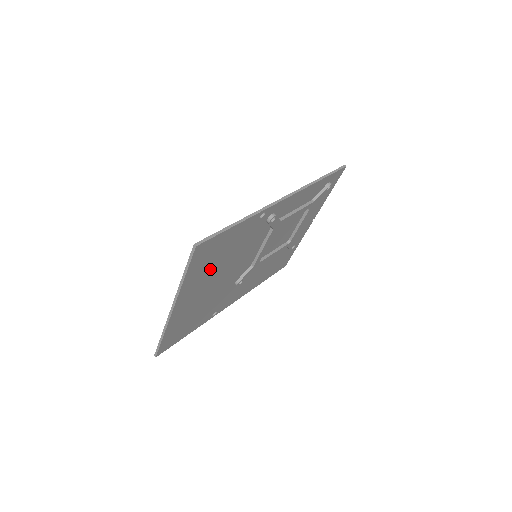
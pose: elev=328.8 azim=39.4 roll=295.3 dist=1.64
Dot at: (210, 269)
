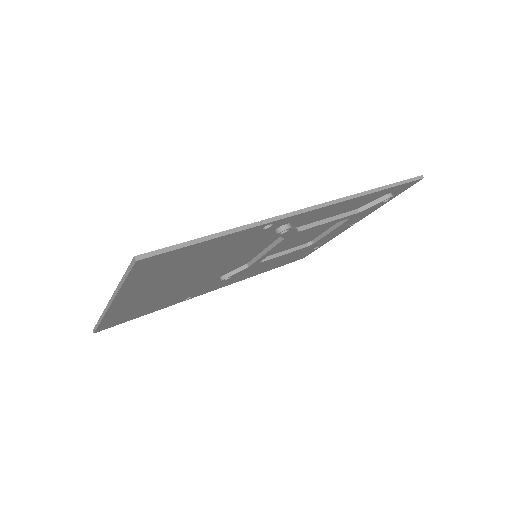
Dot at: (172, 273)
